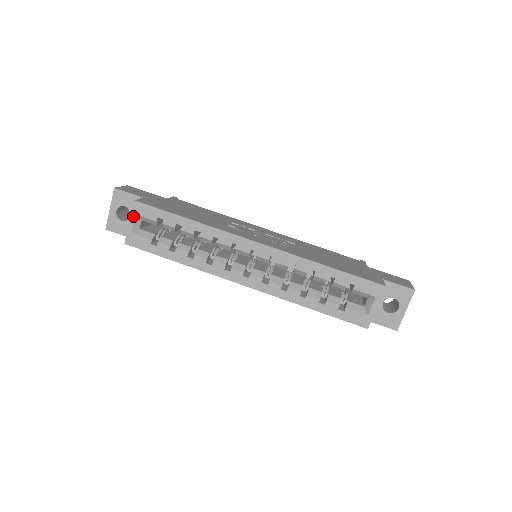
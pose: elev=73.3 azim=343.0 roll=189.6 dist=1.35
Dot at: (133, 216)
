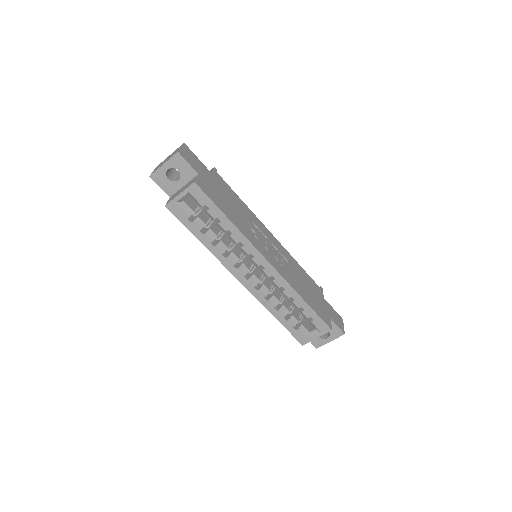
Dot at: (186, 192)
